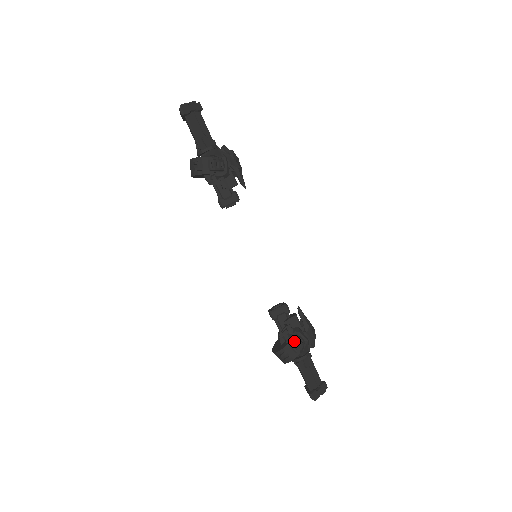
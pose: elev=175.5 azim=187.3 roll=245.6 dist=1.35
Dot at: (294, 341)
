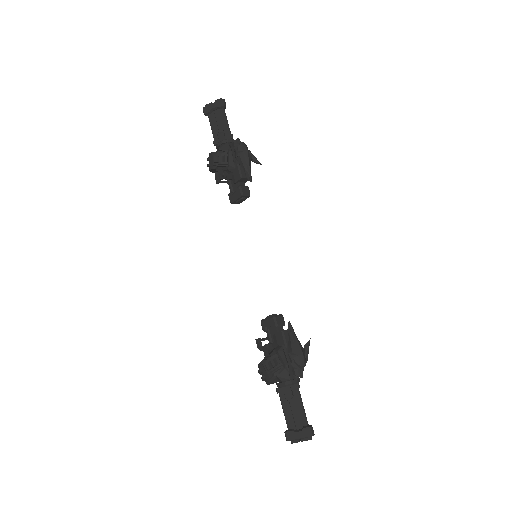
Dot at: (267, 360)
